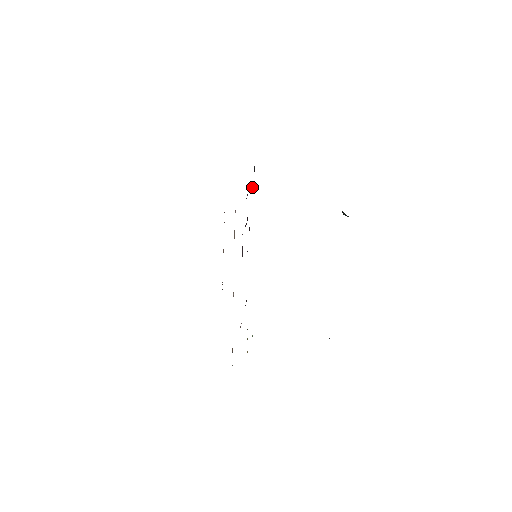
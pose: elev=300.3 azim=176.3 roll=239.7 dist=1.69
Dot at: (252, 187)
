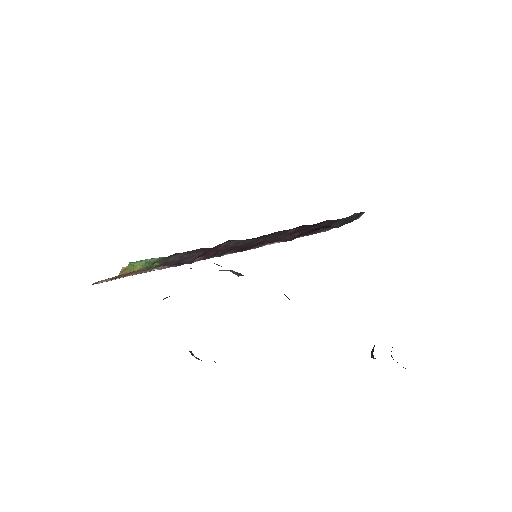
Dot at: (332, 226)
